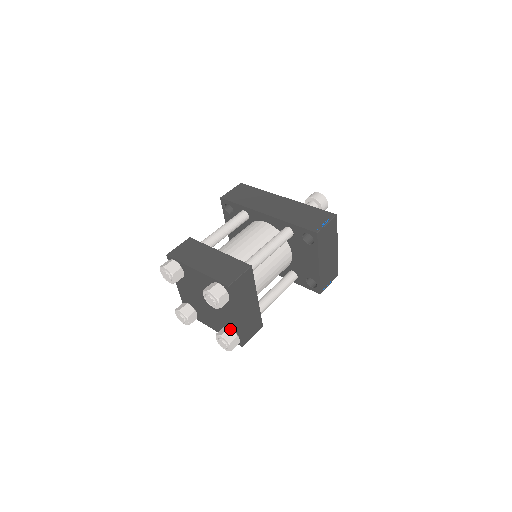
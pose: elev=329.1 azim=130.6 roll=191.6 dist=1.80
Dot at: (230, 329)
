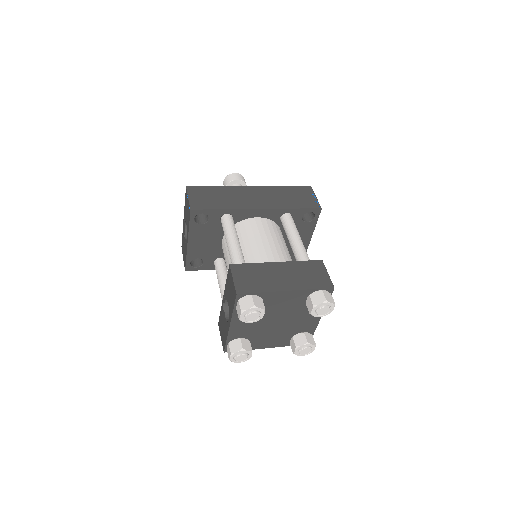
Dot at: (305, 333)
